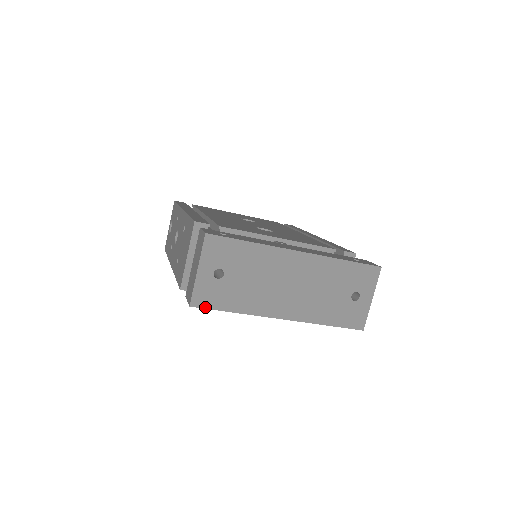
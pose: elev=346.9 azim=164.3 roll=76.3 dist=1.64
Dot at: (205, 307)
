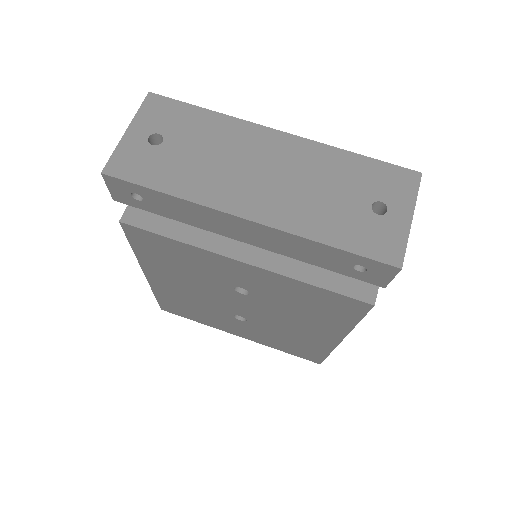
Dot at: (124, 178)
